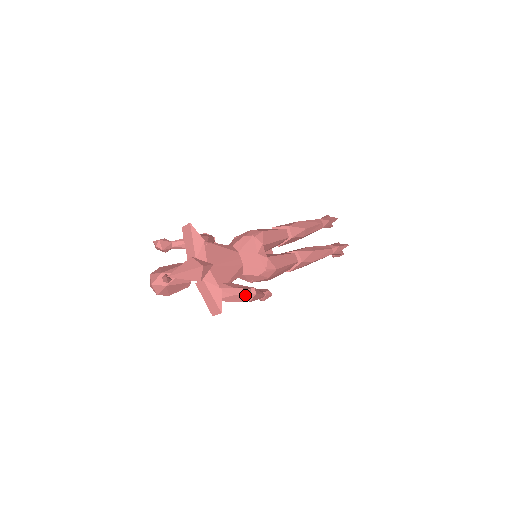
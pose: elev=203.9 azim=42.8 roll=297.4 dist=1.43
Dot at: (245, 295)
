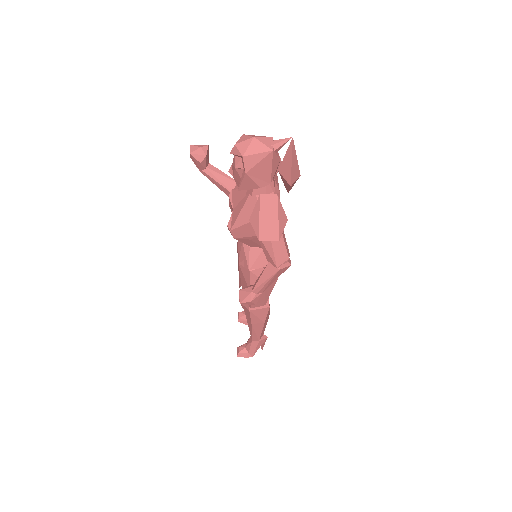
Dot at: (287, 254)
